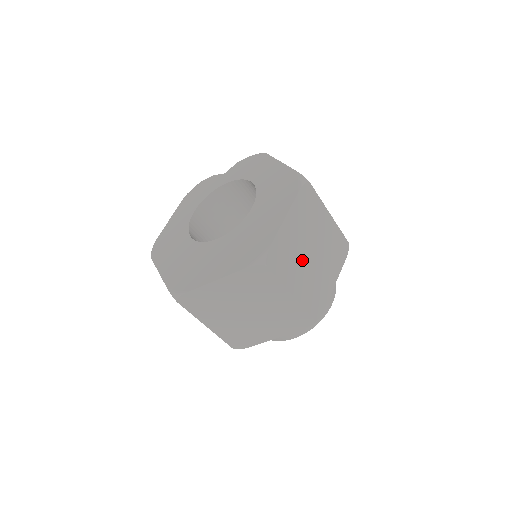
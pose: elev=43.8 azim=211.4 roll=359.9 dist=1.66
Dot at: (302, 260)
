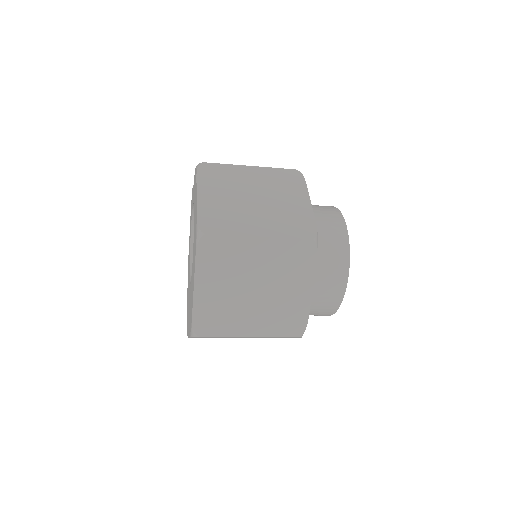
Dot at: (243, 304)
